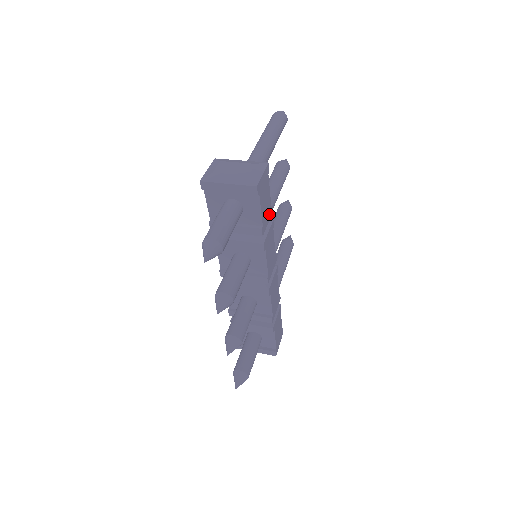
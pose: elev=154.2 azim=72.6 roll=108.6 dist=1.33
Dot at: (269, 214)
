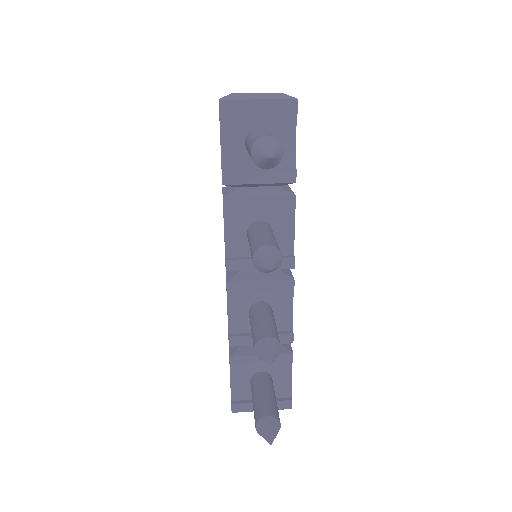
Dot at: occluded
